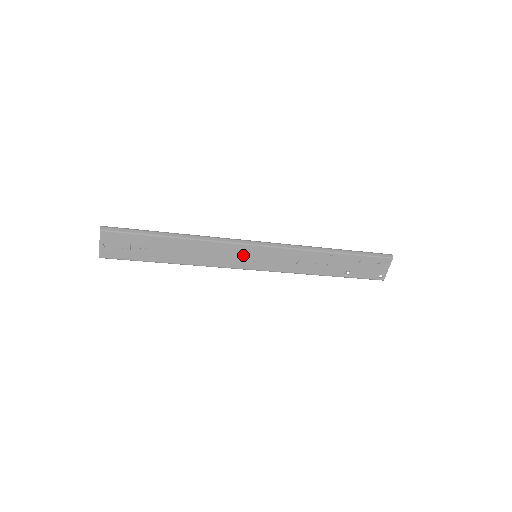
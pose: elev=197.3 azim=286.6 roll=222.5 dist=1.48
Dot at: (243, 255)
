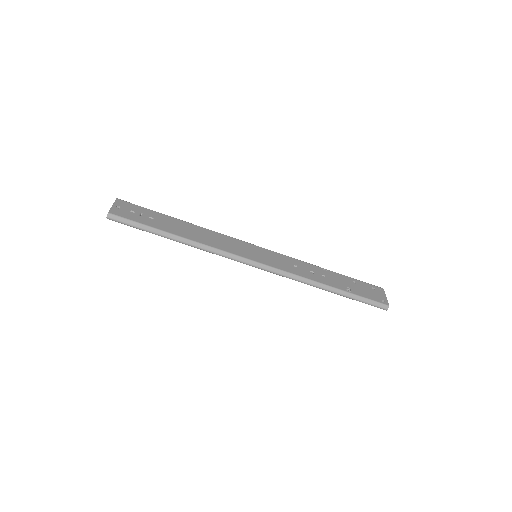
Dot at: (244, 248)
